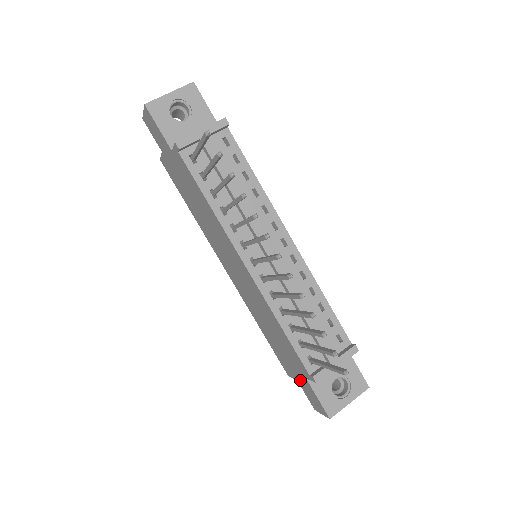
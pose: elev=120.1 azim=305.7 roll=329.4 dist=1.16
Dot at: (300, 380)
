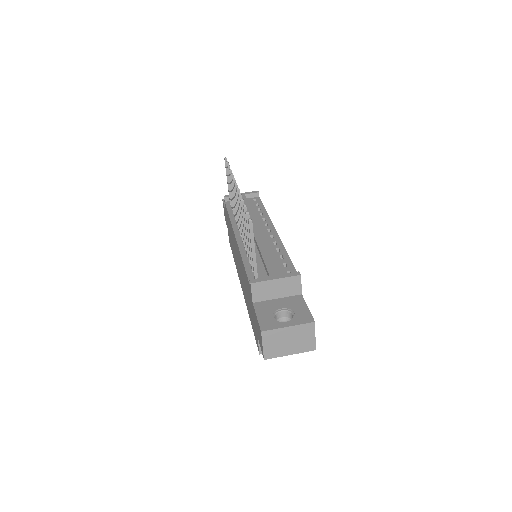
Dot at: (256, 325)
